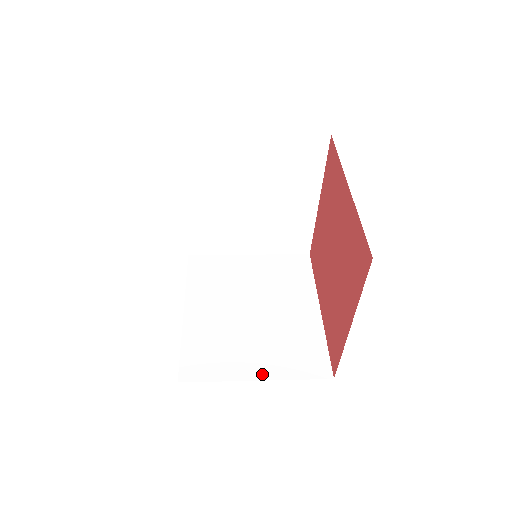
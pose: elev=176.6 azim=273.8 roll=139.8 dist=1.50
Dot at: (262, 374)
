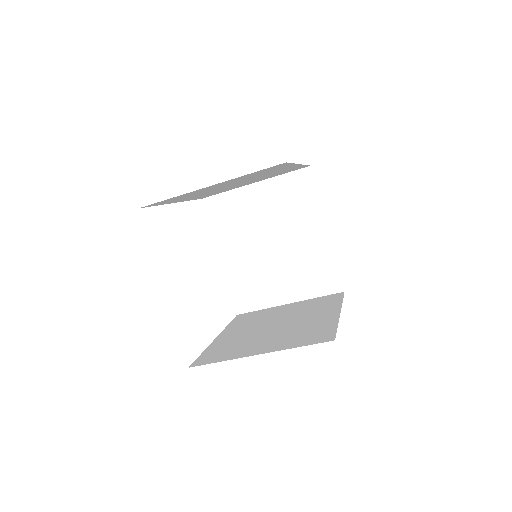
Dot at: (265, 351)
